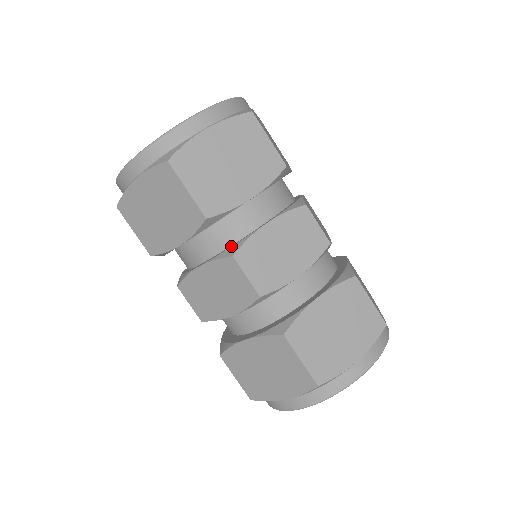
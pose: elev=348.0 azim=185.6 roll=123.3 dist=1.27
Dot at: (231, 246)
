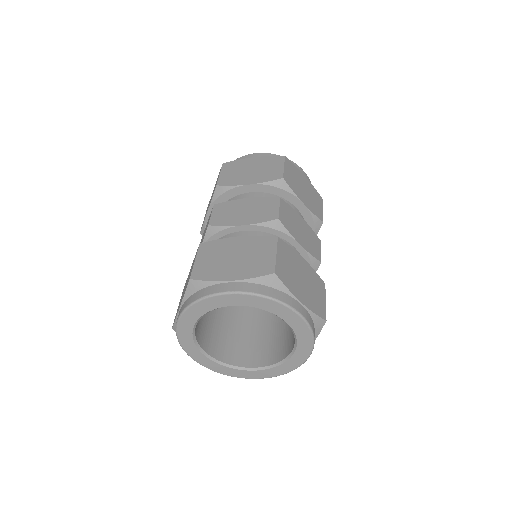
Dot at: occluded
